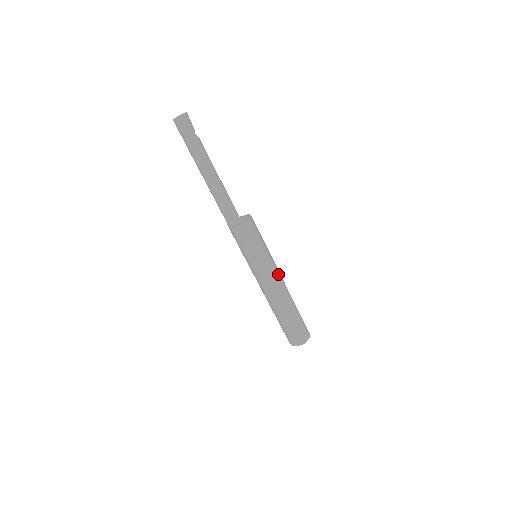
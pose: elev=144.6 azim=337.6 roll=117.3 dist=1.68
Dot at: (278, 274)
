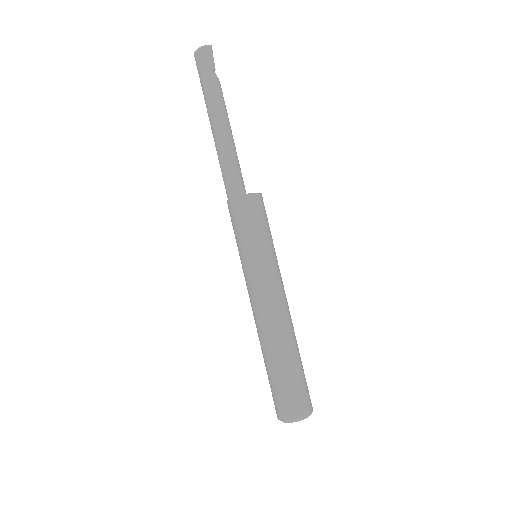
Dot at: (280, 289)
